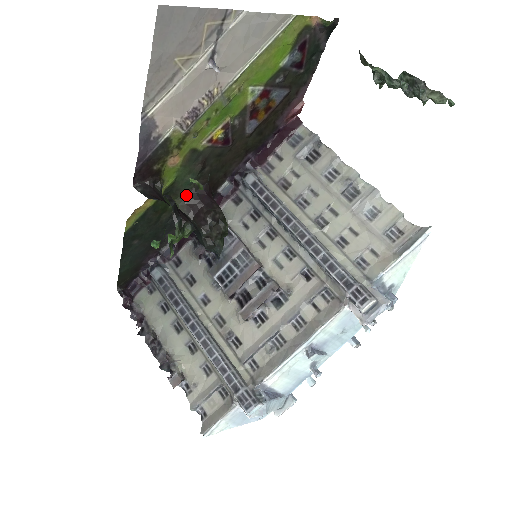
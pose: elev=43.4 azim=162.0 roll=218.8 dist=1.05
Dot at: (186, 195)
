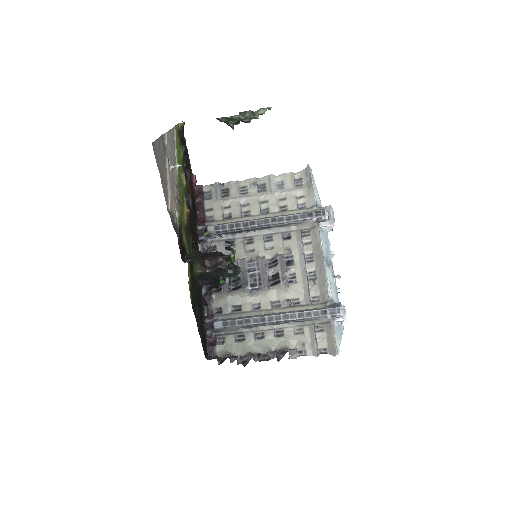
Dot at: (196, 260)
